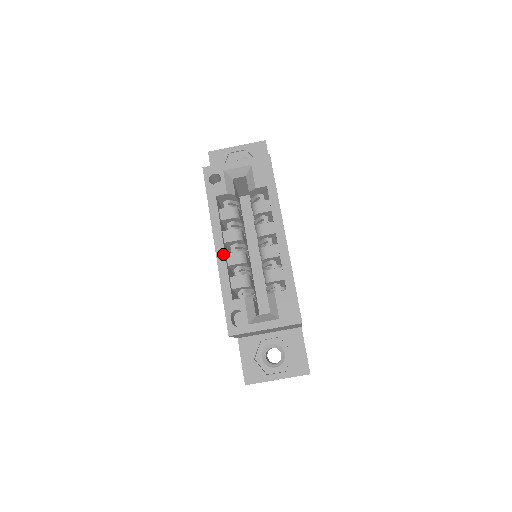
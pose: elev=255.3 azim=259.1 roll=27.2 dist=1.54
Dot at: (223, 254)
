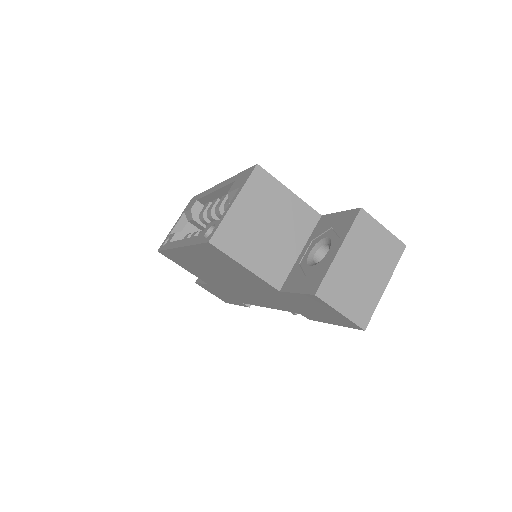
Dot at: (184, 240)
